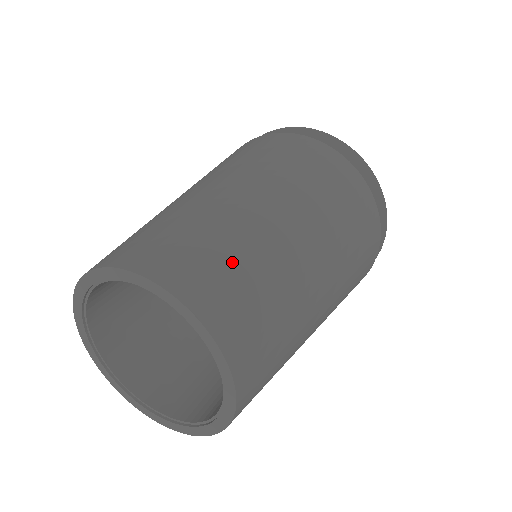
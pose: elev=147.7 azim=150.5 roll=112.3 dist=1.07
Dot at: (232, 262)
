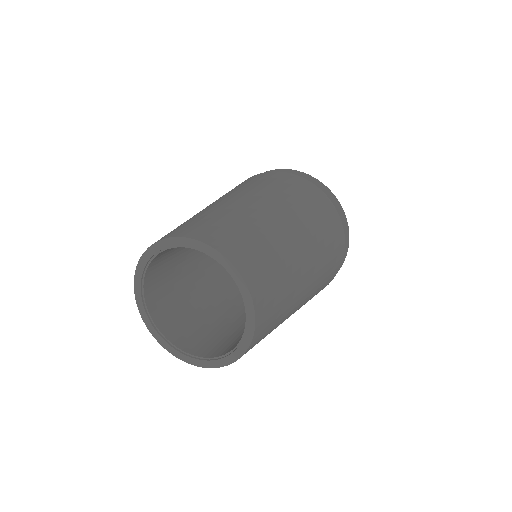
Dot at: (280, 292)
